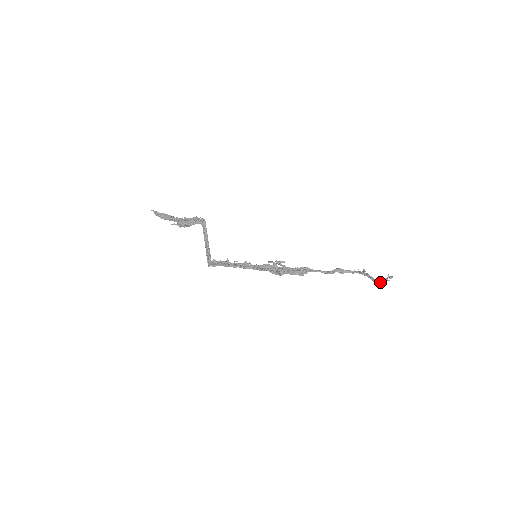
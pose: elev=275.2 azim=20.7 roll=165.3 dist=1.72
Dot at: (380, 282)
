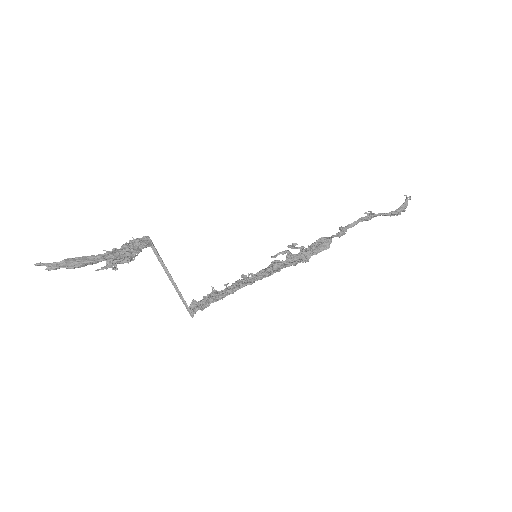
Dot at: (404, 209)
